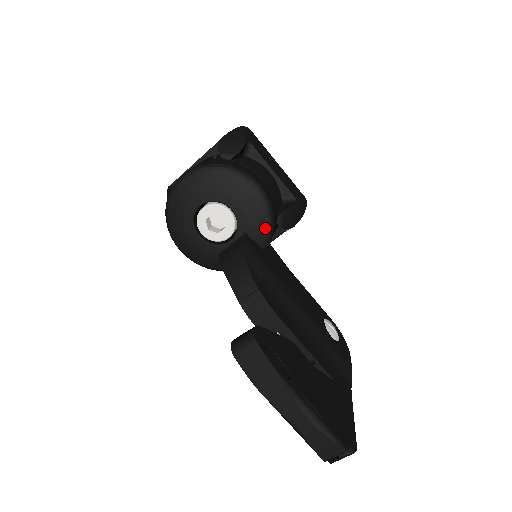
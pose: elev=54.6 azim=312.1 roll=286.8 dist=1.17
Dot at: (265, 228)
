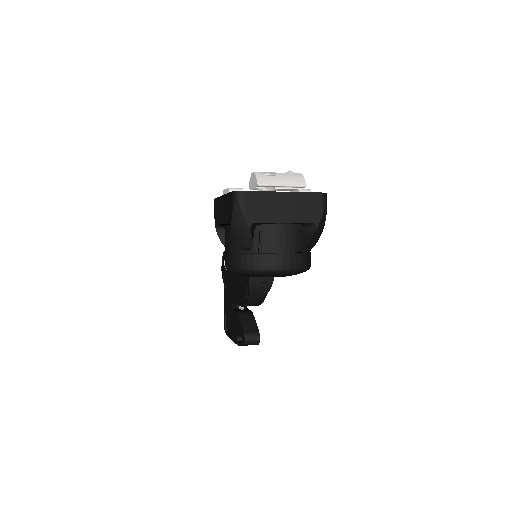
Dot at: occluded
